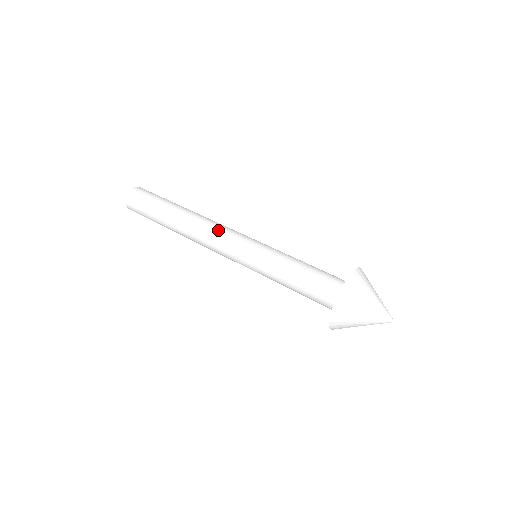
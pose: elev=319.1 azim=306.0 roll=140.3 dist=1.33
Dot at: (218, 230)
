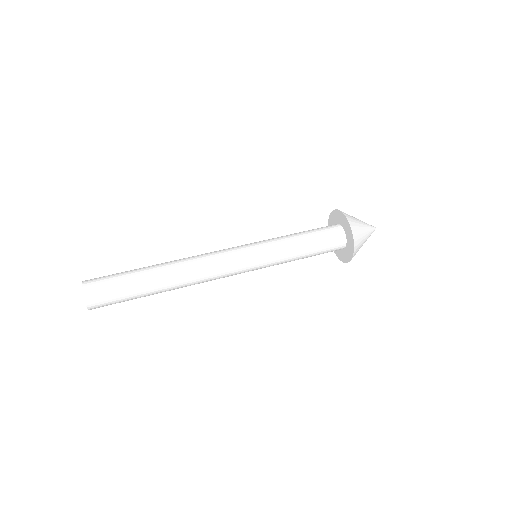
Dot at: (216, 263)
